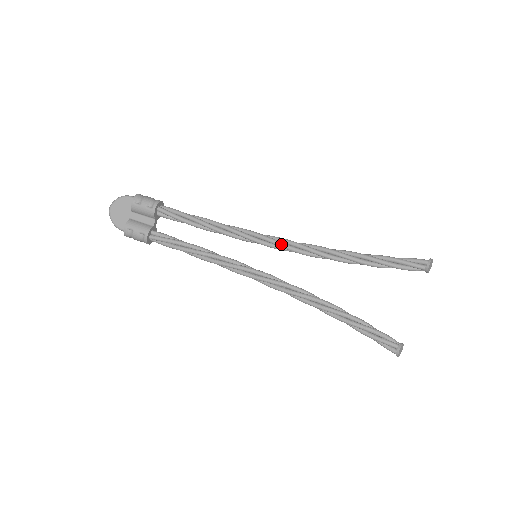
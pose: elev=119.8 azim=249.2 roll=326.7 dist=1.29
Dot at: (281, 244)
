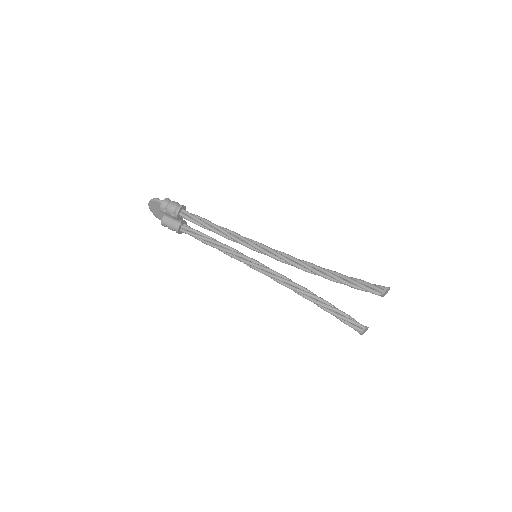
Dot at: (270, 256)
